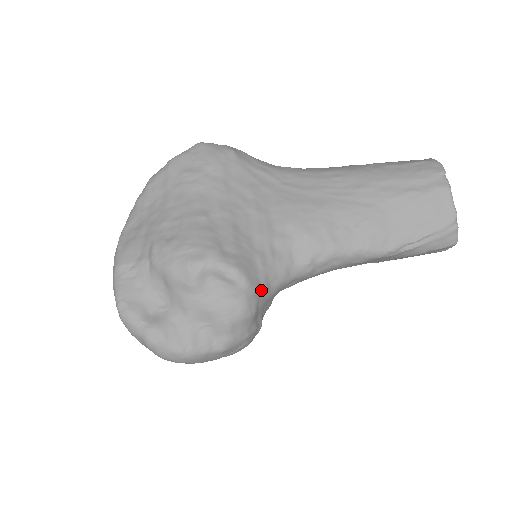
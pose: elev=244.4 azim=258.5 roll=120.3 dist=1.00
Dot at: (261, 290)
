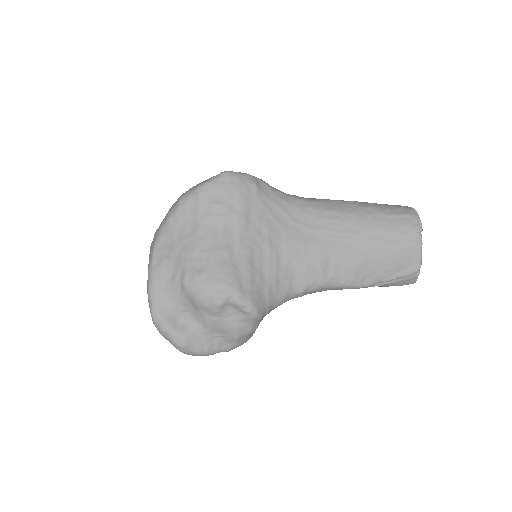
Dot at: (265, 314)
